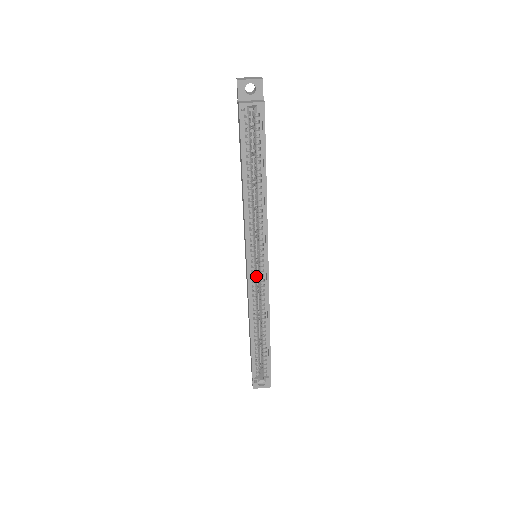
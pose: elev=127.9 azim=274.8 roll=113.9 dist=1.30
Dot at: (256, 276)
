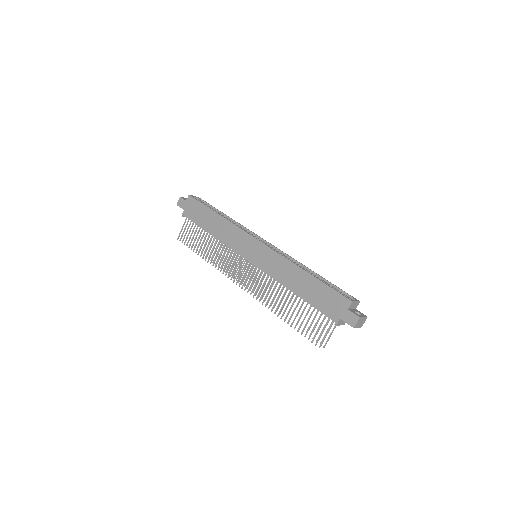
Dot at: occluded
